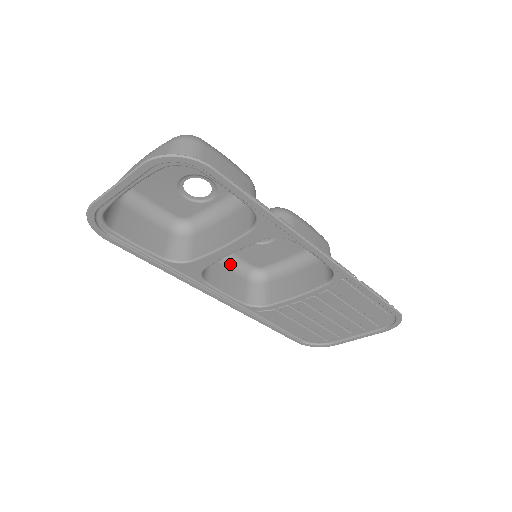
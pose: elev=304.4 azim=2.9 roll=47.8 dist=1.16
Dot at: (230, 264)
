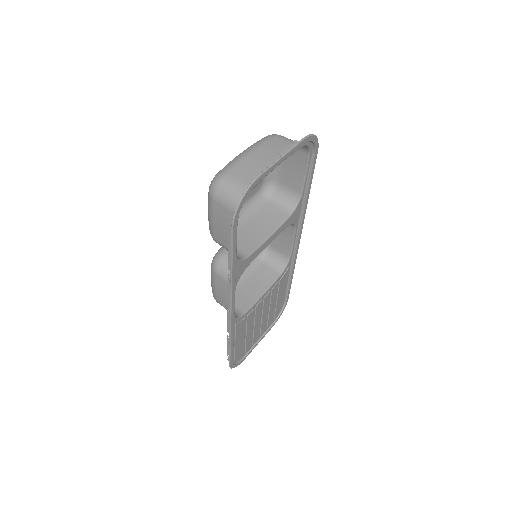
Dot at: (212, 284)
